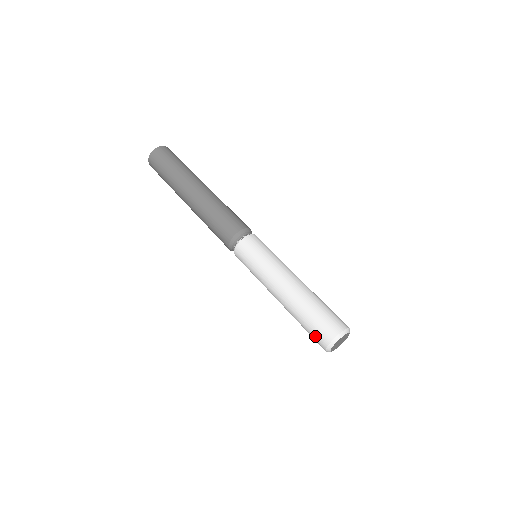
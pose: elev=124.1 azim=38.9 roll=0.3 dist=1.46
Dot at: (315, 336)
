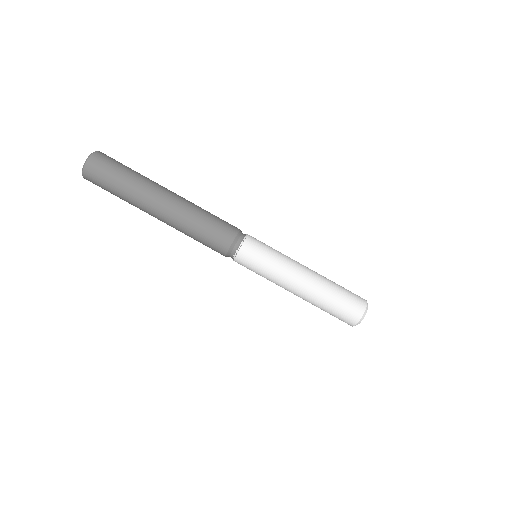
Dot at: occluded
